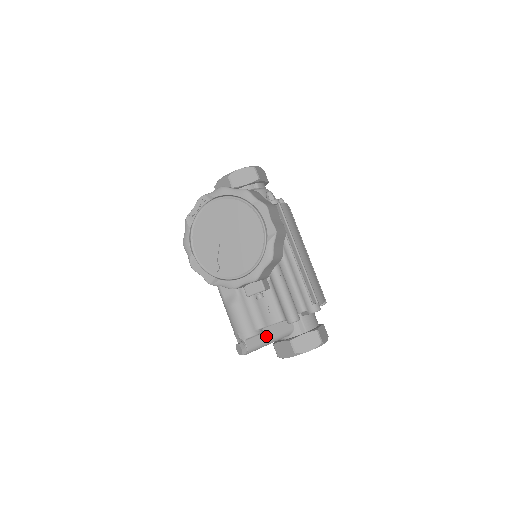
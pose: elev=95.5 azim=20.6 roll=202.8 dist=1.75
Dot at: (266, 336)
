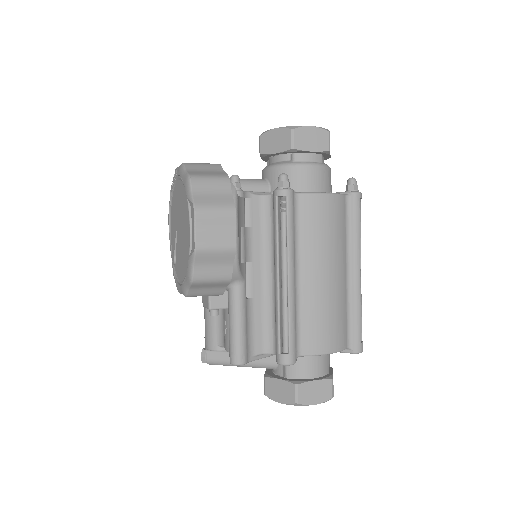
Dot at: occluded
